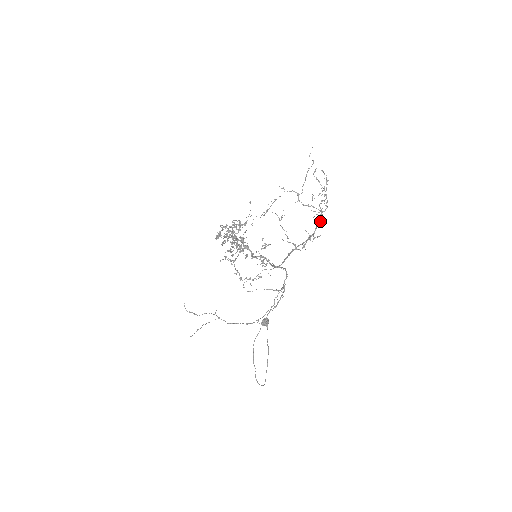
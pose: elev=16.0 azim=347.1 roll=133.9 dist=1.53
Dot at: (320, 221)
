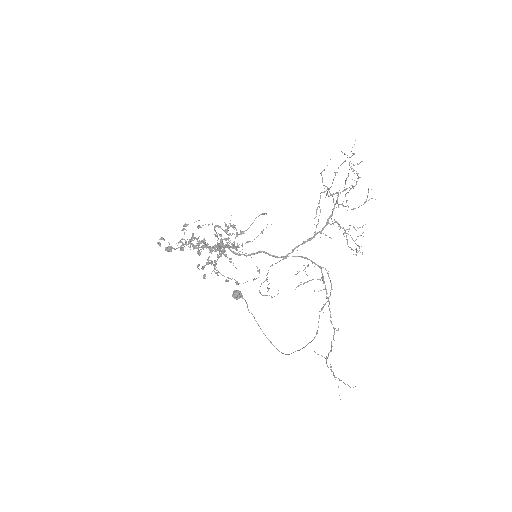
Dot at: occluded
